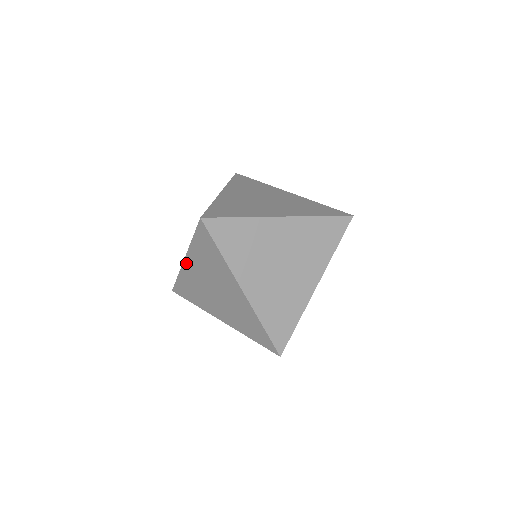
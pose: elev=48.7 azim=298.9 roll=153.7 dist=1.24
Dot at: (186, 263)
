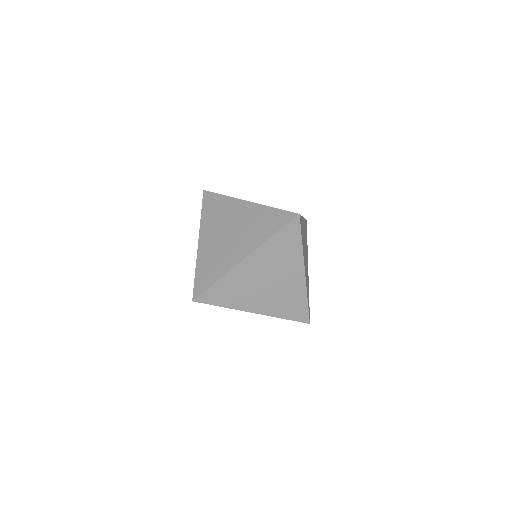
Dot at: occluded
